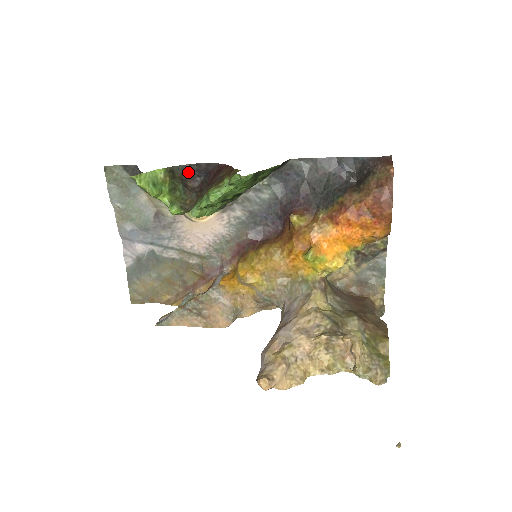
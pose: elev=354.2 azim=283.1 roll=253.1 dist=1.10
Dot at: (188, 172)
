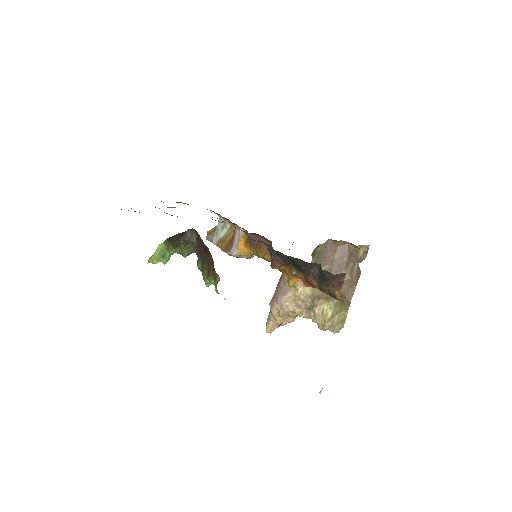
Dot at: (182, 233)
